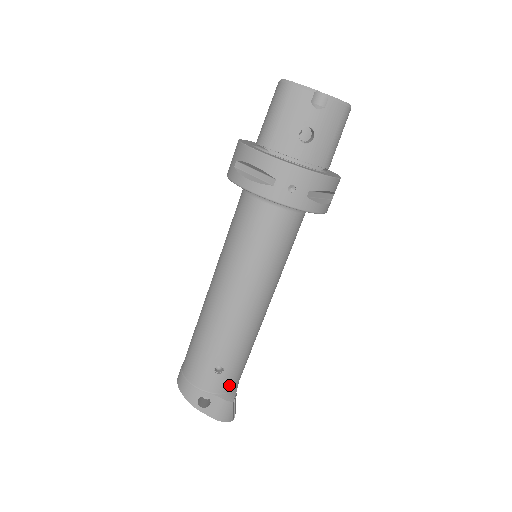
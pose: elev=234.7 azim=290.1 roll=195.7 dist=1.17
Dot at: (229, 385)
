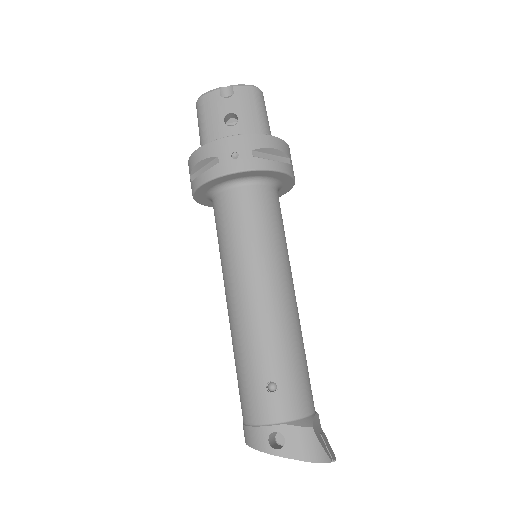
Dot at: (296, 406)
